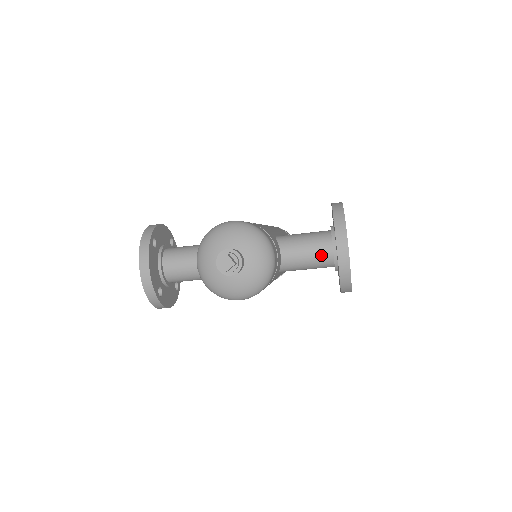
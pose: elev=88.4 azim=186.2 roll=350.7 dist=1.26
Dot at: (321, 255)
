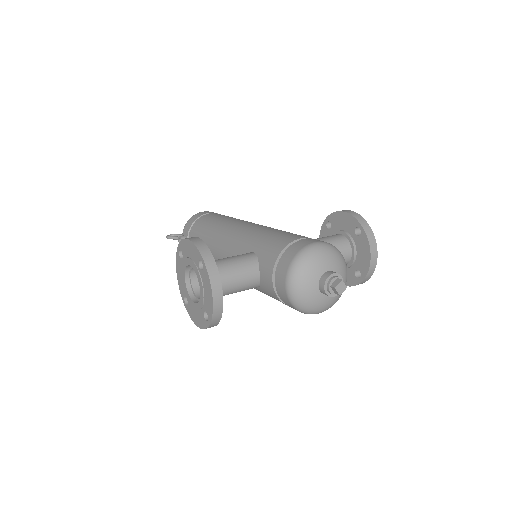
Dot at: occluded
